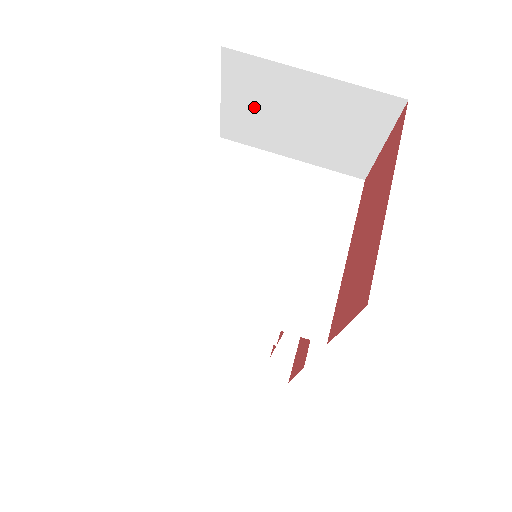
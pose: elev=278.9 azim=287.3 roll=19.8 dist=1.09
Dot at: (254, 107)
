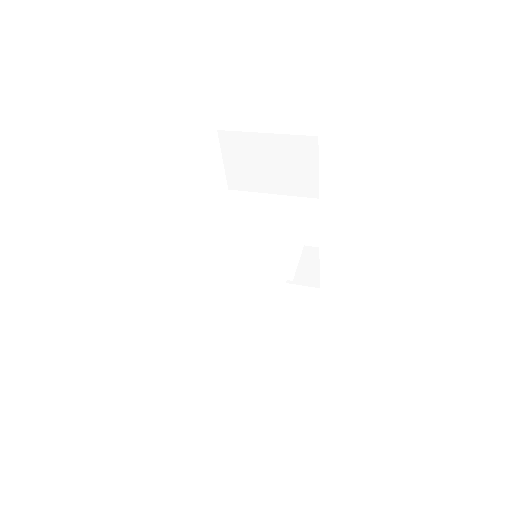
Dot at: (242, 163)
